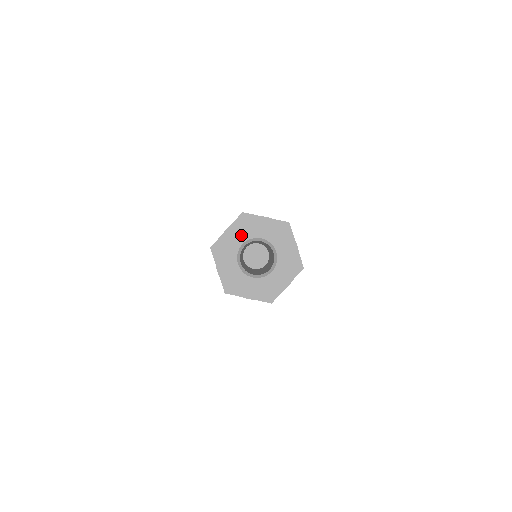
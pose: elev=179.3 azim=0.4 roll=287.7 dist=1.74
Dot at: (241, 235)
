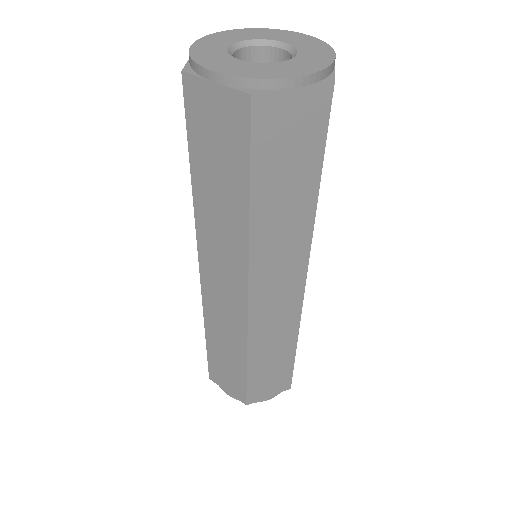
Dot at: (217, 44)
